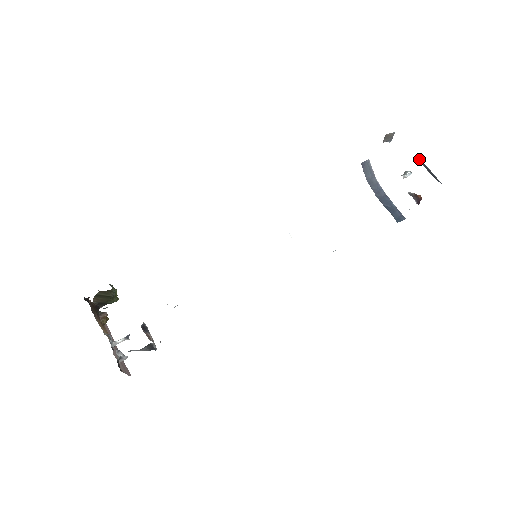
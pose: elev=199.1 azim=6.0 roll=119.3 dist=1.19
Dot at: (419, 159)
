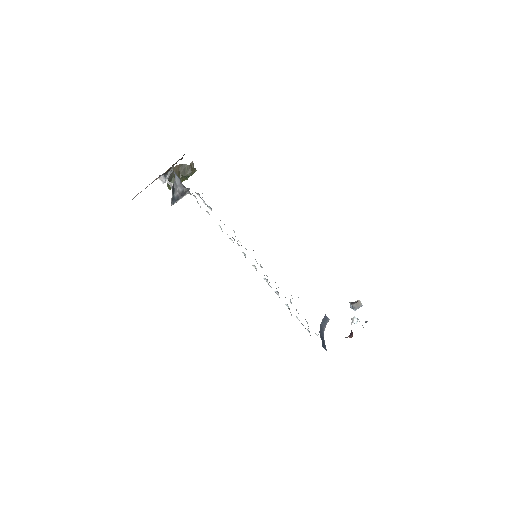
Dot at: (366, 322)
